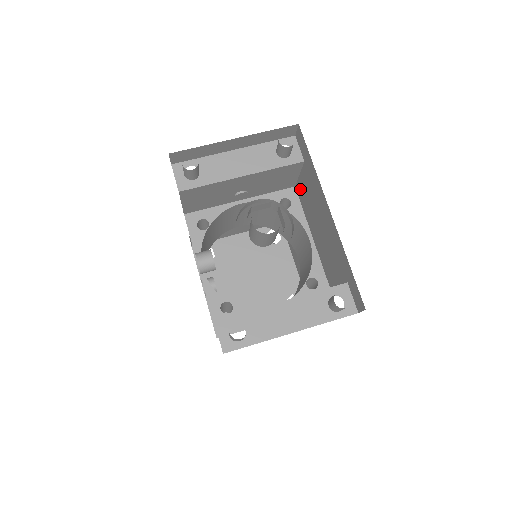
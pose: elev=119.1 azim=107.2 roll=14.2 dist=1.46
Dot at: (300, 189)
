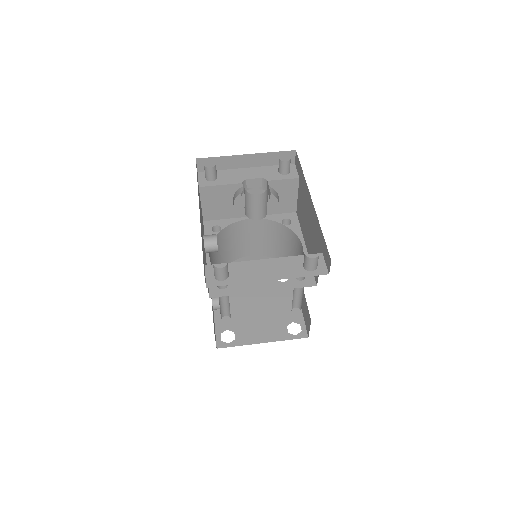
Dot at: (298, 209)
